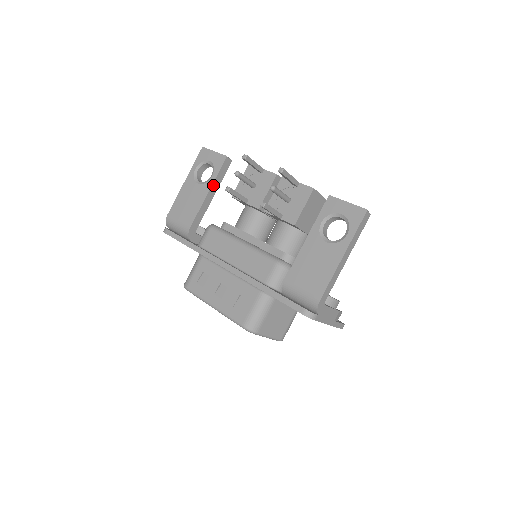
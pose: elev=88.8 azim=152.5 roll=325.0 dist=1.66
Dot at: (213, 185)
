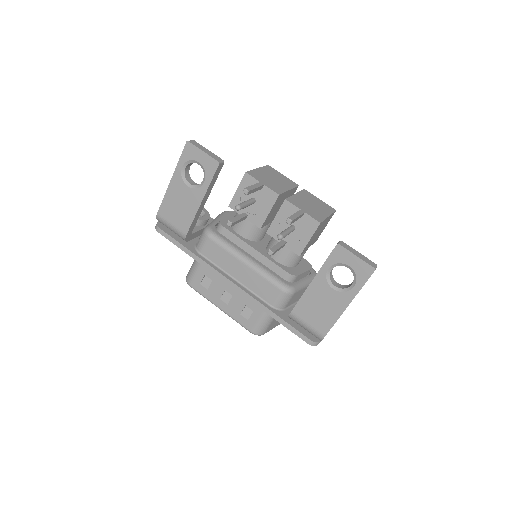
Dot at: (206, 192)
